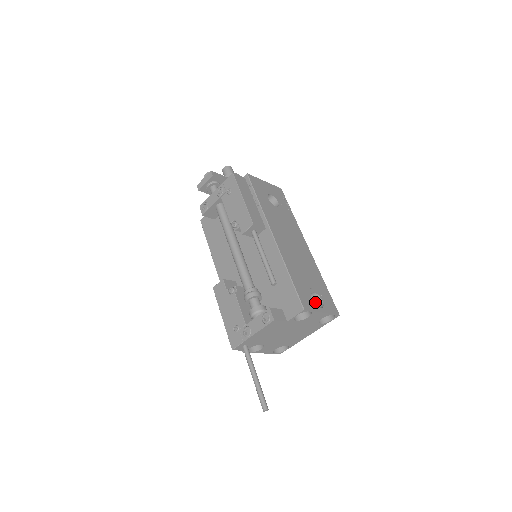
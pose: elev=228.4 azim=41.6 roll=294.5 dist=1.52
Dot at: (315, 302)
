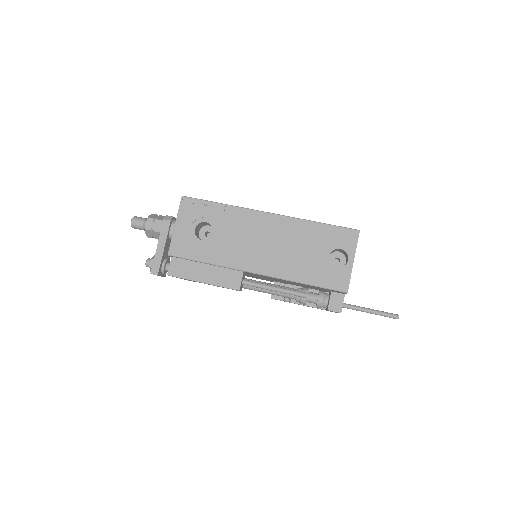
Dot at: (336, 250)
